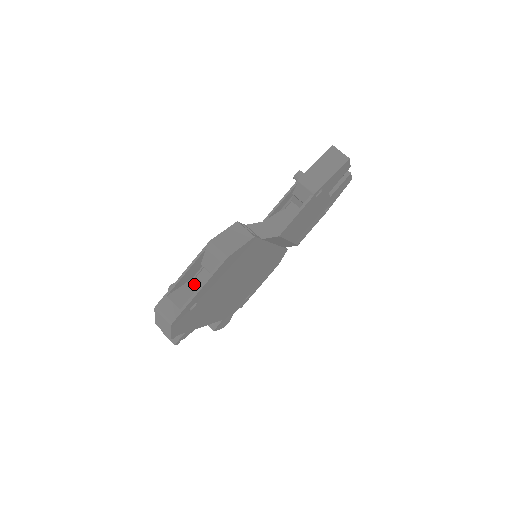
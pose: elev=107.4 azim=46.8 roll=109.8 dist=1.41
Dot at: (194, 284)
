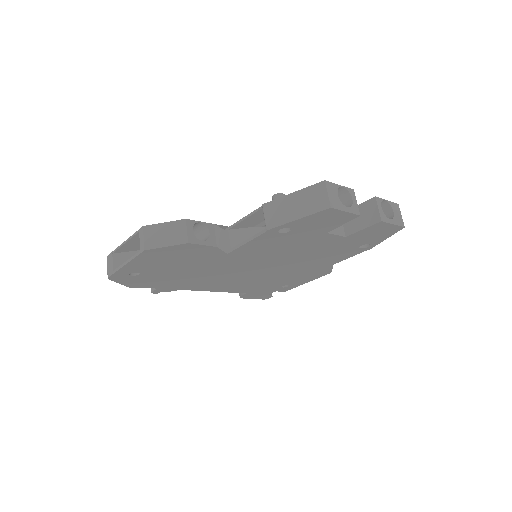
Dot at: occluded
